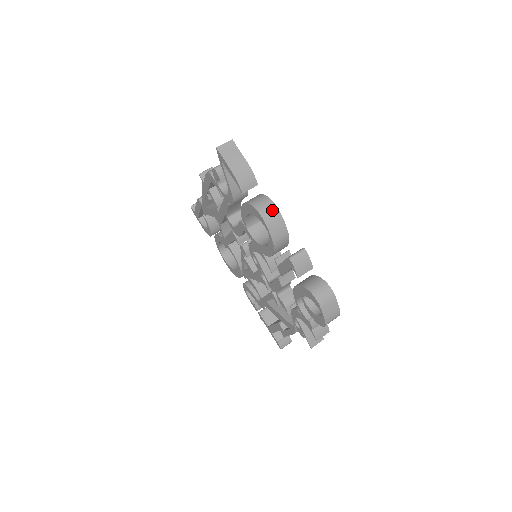
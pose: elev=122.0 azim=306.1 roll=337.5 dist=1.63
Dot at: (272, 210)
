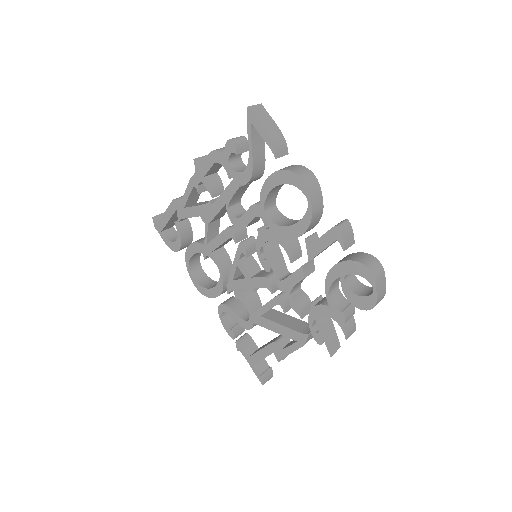
Dot at: (311, 177)
